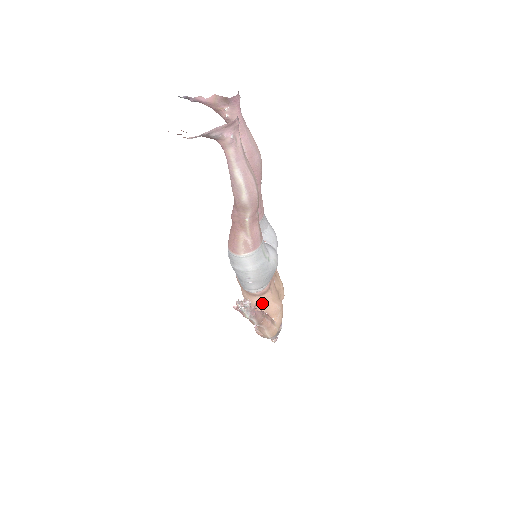
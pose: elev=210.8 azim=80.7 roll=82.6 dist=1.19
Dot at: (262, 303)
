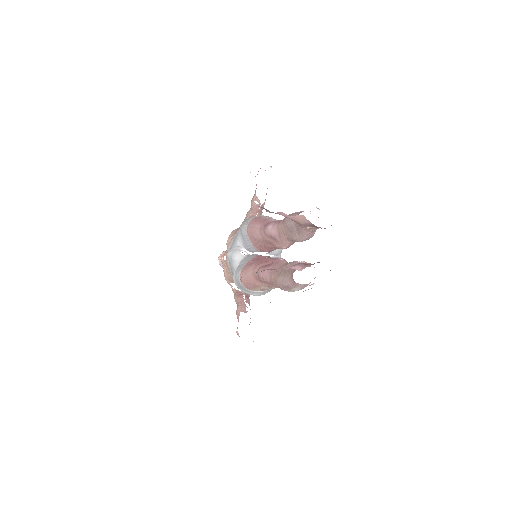
Dot at: occluded
